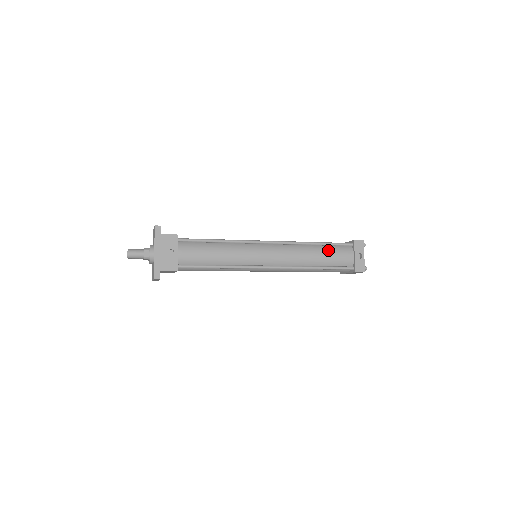
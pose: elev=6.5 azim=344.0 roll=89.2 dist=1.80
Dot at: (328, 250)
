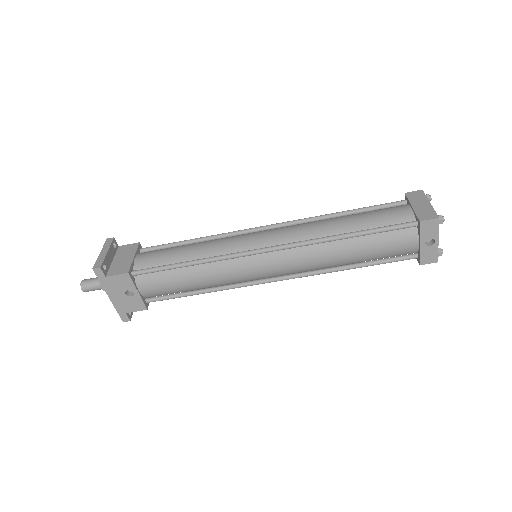
Dot at: (370, 243)
